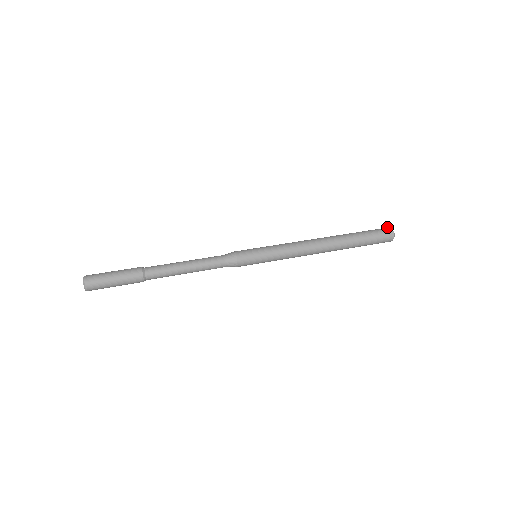
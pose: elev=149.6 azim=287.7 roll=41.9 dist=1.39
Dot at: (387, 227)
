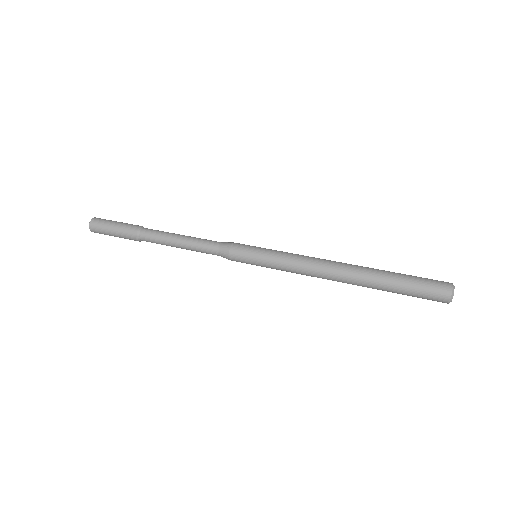
Dot at: occluded
